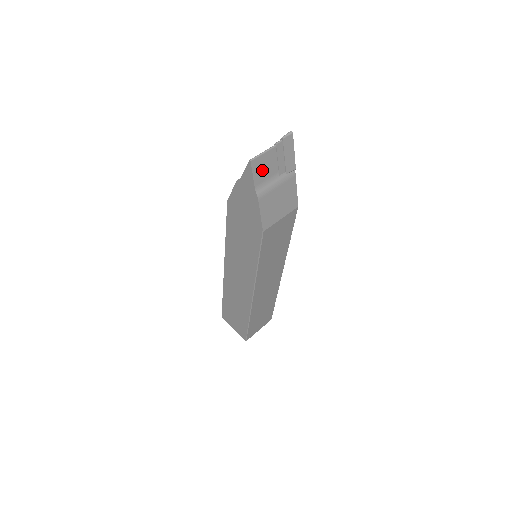
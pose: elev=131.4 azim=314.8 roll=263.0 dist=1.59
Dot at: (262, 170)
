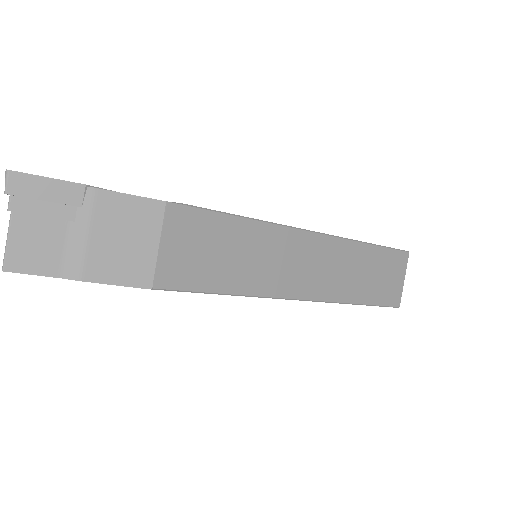
Dot at: (38, 253)
